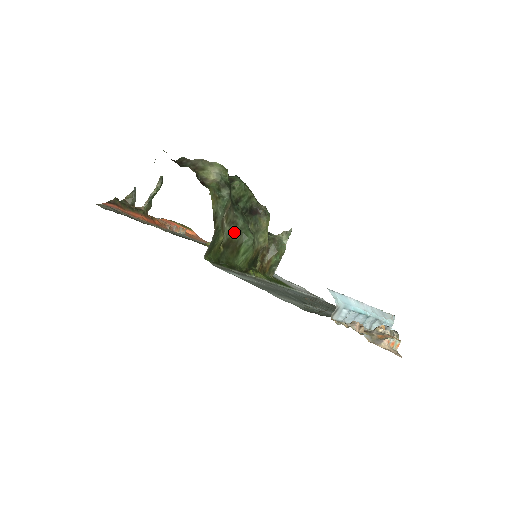
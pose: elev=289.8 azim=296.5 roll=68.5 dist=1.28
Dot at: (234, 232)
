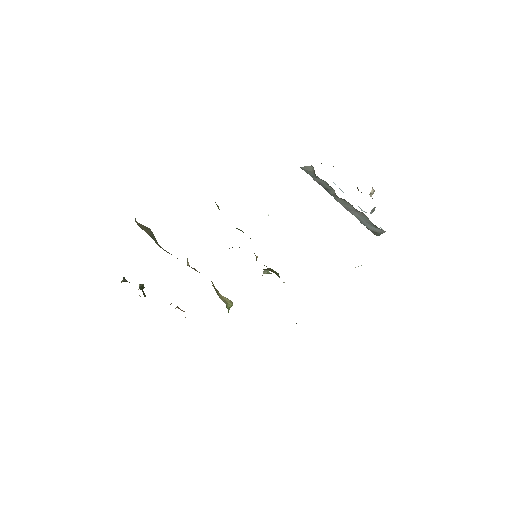
Dot at: occluded
